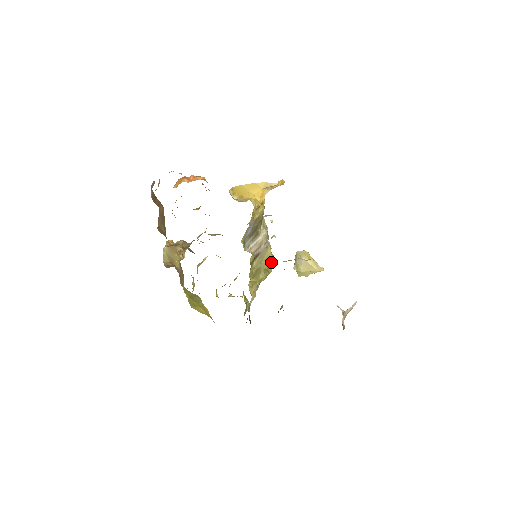
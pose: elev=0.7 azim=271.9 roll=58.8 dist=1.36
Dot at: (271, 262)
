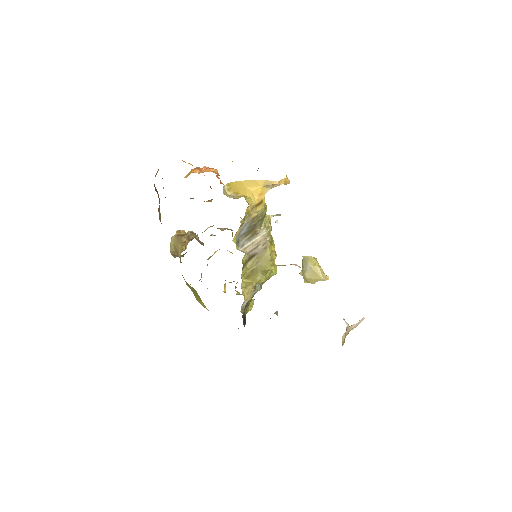
Dot at: (269, 264)
